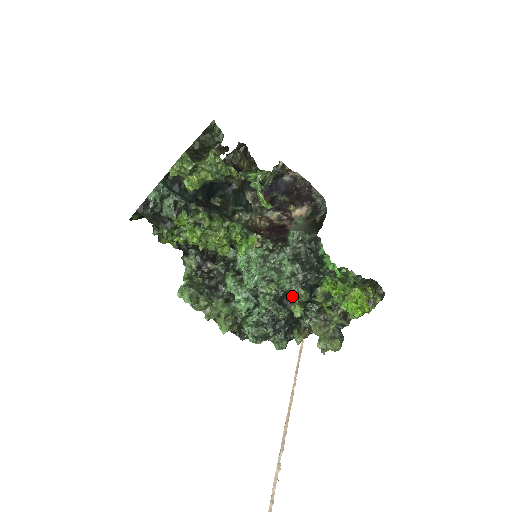
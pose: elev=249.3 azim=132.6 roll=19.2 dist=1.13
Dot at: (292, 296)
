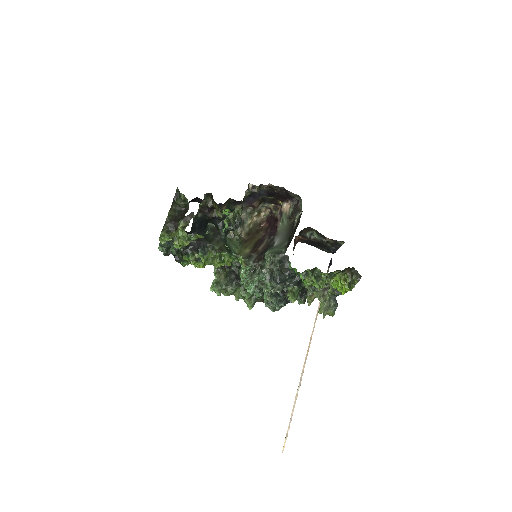
Dot at: occluded
